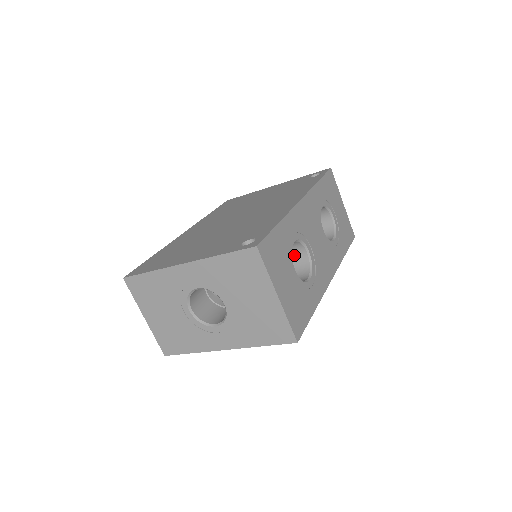
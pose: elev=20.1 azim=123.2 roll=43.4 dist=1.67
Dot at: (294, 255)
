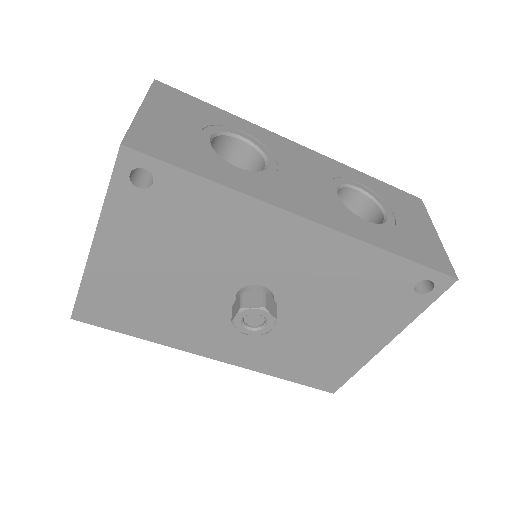
Dot at: occluded
